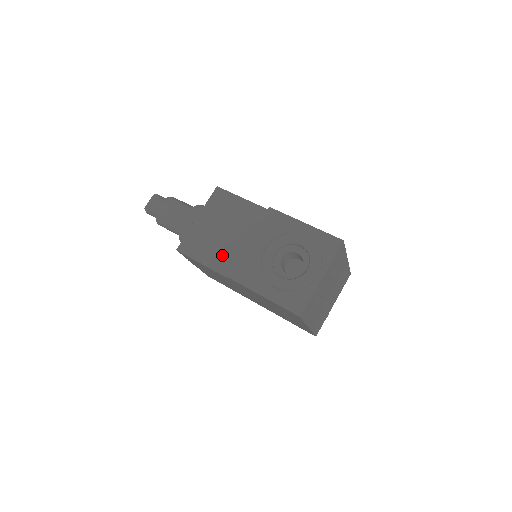
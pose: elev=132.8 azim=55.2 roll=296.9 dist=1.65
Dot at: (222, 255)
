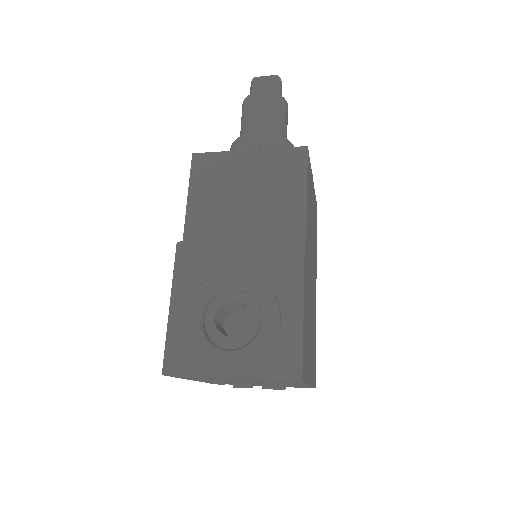
Dot at: (211, 216)
